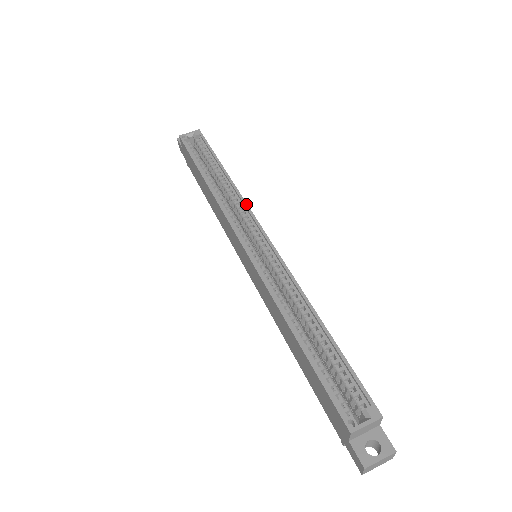
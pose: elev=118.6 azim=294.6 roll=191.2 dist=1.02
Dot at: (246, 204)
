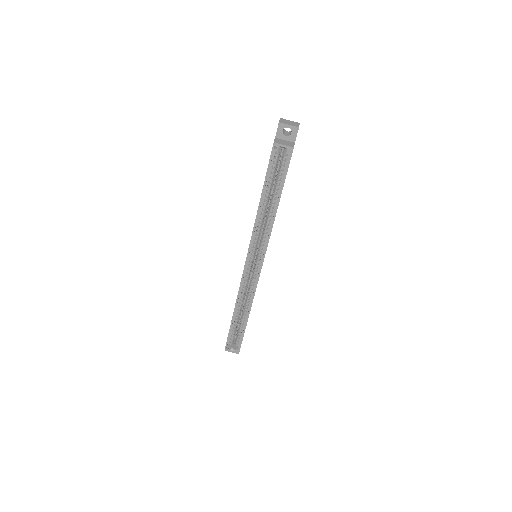
Dot at: occluded
